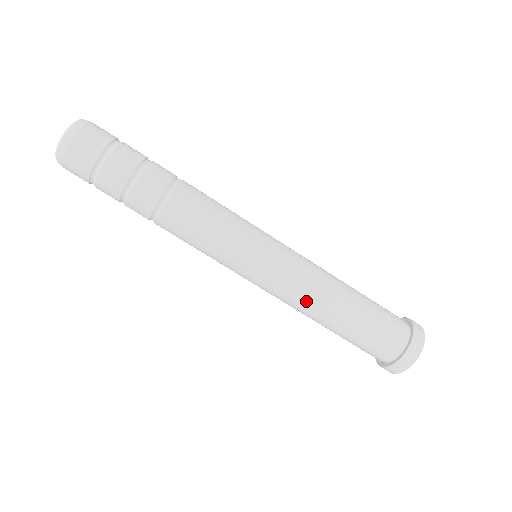
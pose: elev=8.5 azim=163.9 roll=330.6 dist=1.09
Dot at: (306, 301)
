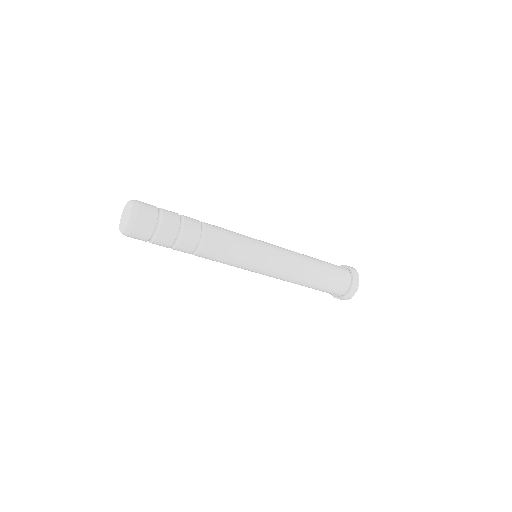
Dot at: (294, 274)
